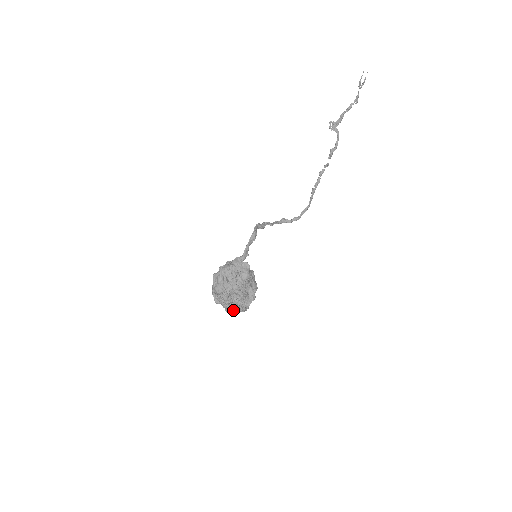
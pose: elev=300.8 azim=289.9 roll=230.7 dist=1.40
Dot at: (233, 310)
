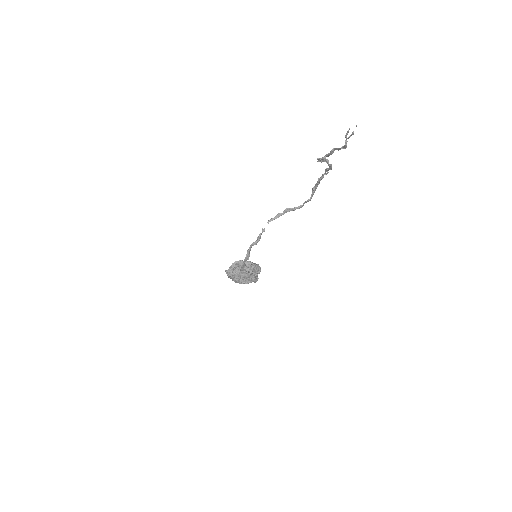
Dot at: occluded
